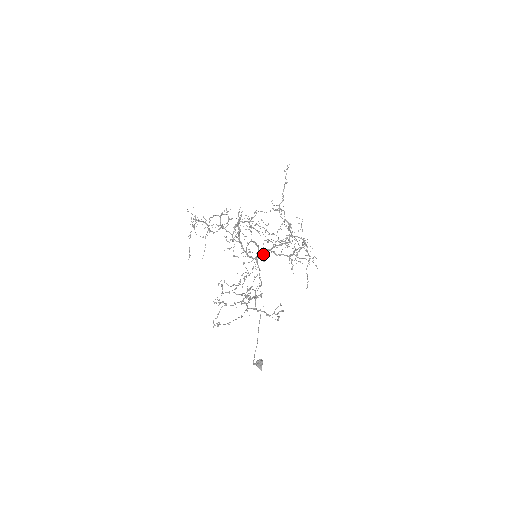
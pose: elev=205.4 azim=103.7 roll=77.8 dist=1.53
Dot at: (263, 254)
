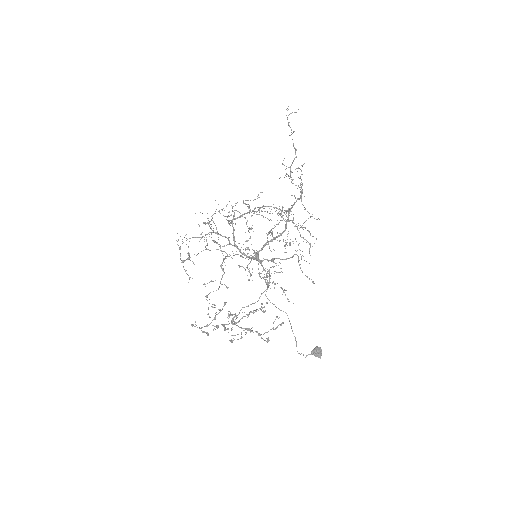
Dot at: (251, 260)
